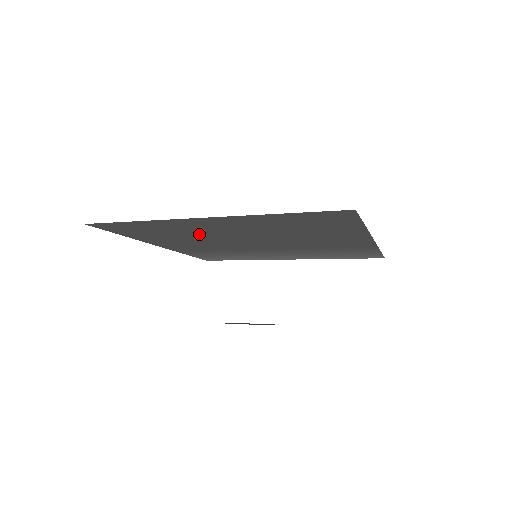
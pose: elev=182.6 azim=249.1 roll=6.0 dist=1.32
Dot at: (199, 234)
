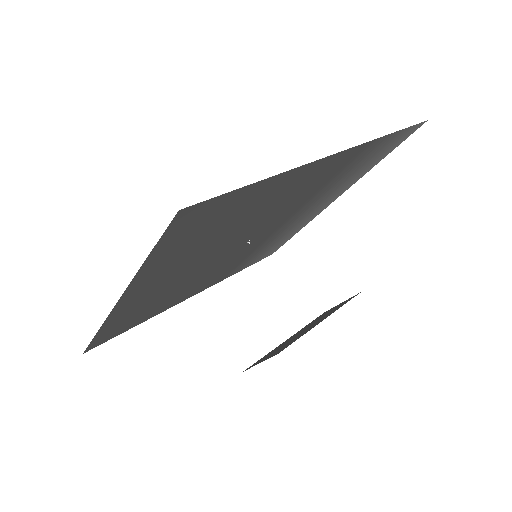
Dot at: (175, 288)
